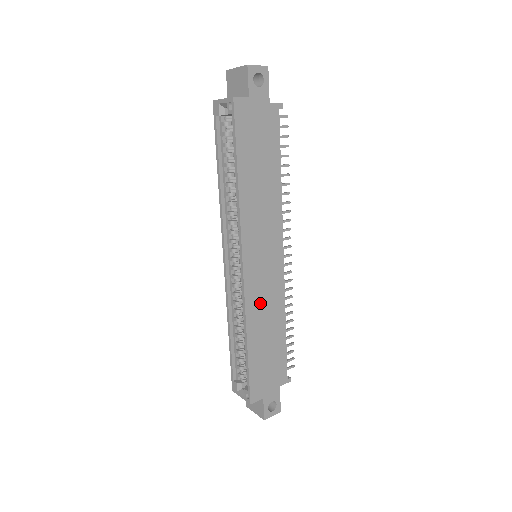
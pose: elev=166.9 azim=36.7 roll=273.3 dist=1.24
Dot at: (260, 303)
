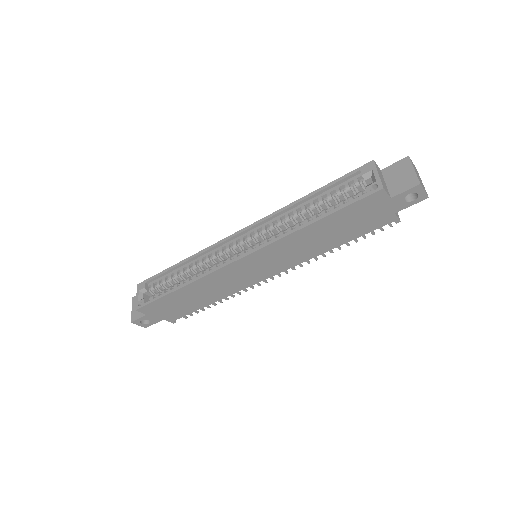
Dot at: (219, 281)
